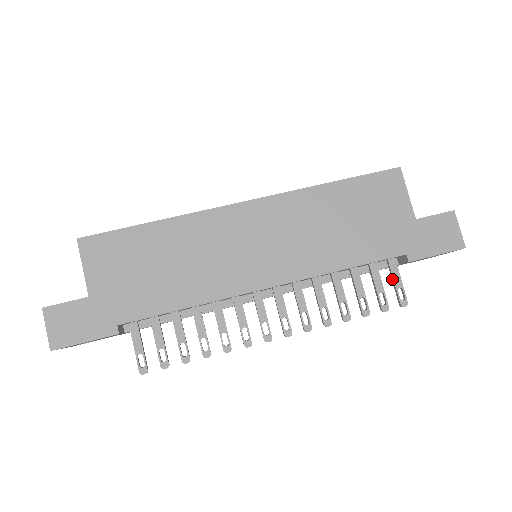
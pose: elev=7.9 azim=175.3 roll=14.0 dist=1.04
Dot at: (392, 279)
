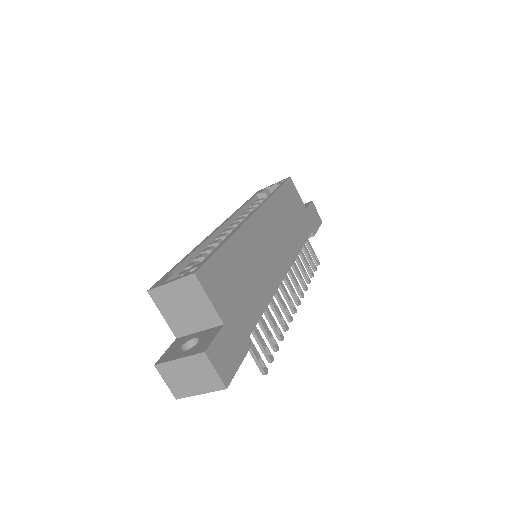
Dot at: (309, 250)
